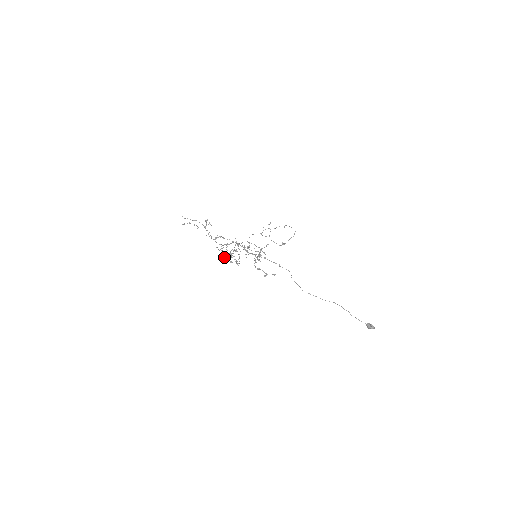
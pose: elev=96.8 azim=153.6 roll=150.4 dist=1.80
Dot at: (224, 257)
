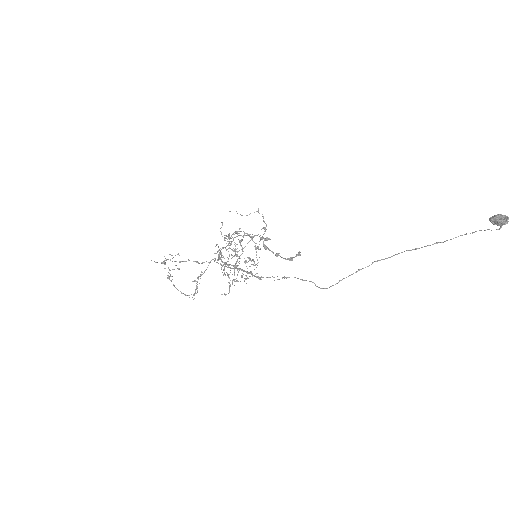
Dot at: occluded
